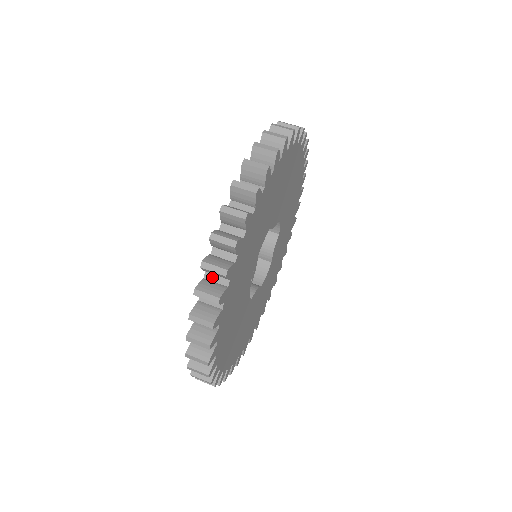
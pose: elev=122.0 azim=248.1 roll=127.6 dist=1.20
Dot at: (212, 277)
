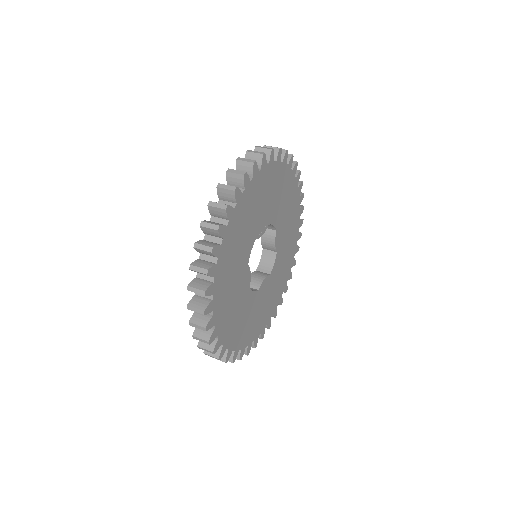
Dot at: occluded
